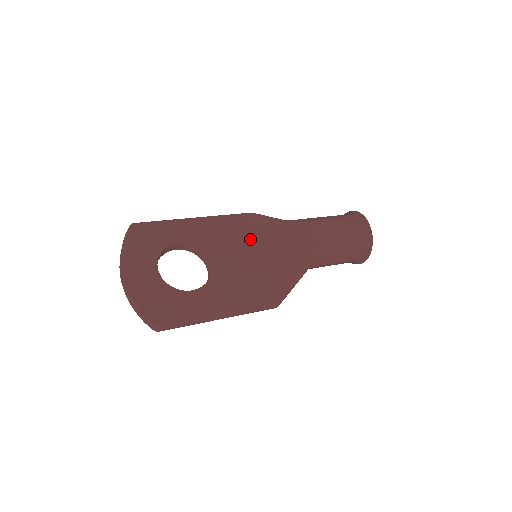
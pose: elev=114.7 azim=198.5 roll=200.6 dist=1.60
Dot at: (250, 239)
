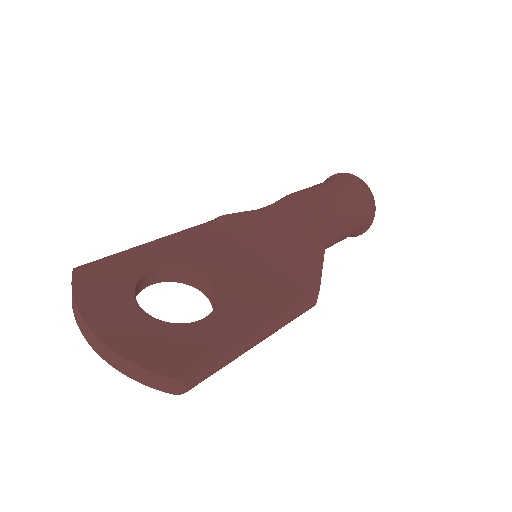
Dot at: (237, 242)
